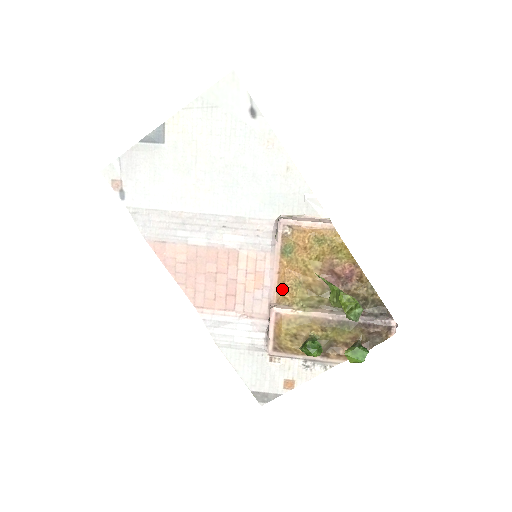
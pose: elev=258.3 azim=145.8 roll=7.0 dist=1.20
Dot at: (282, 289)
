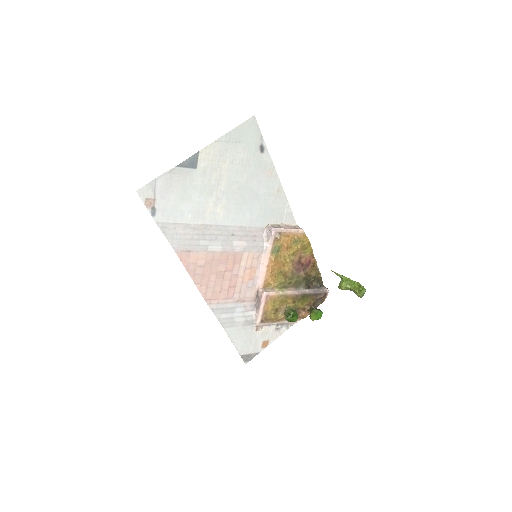
Dot at: (269, 278)
